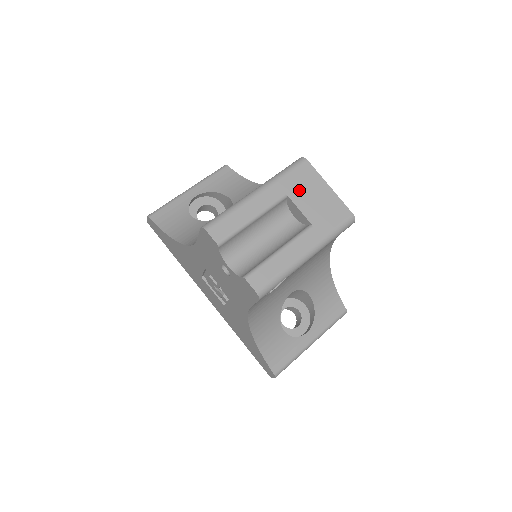
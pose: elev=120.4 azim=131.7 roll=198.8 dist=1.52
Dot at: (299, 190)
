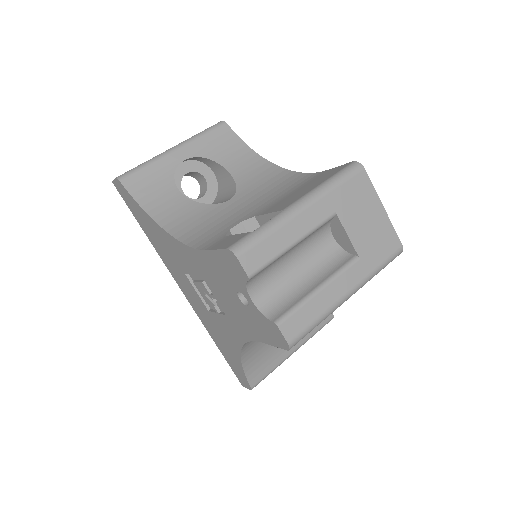
Dot at: (351, 209)
